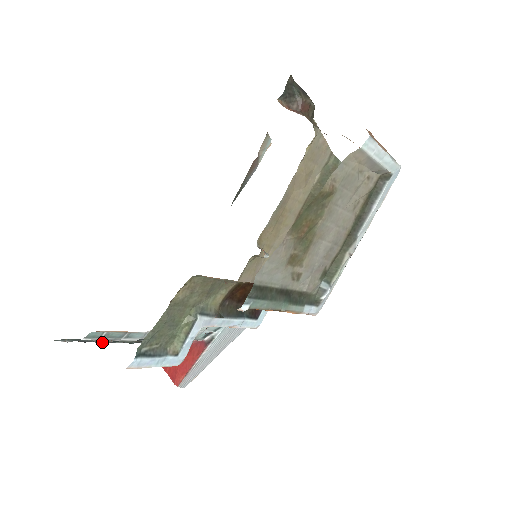
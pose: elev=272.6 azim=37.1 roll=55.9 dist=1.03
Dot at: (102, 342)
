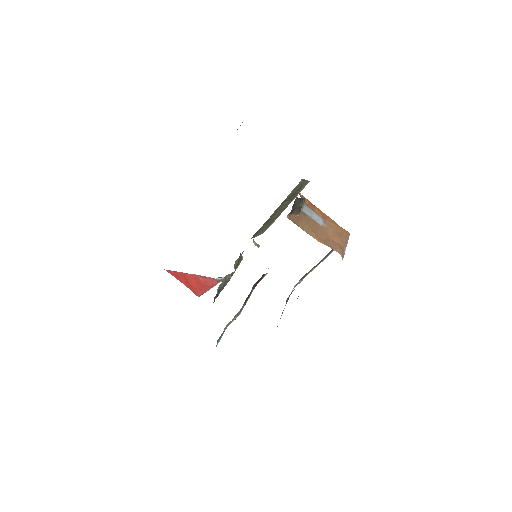
Dot at: occluded
